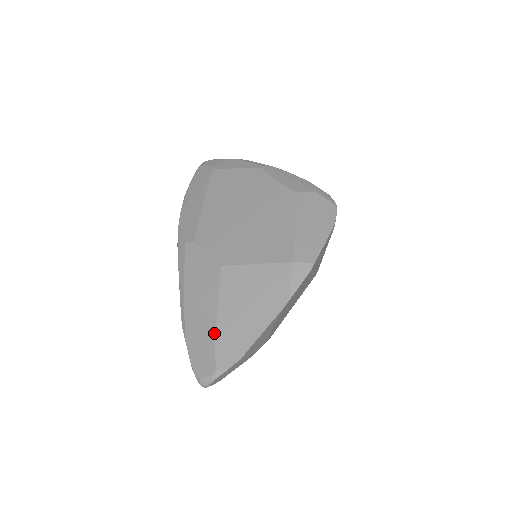
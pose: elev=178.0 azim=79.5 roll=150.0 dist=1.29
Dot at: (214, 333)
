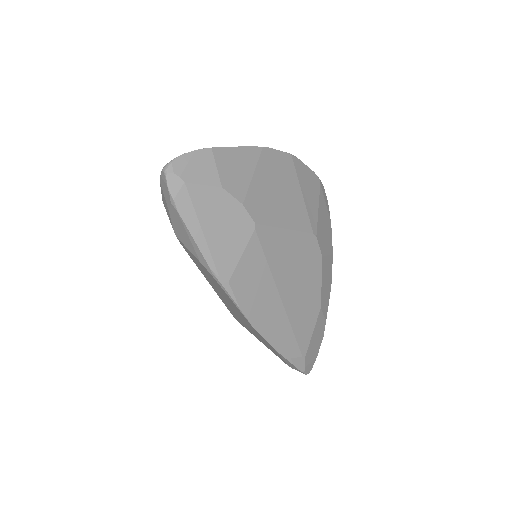
Dot at: occluded
